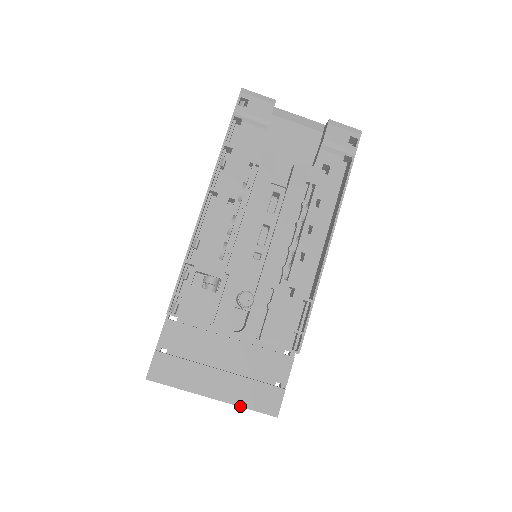
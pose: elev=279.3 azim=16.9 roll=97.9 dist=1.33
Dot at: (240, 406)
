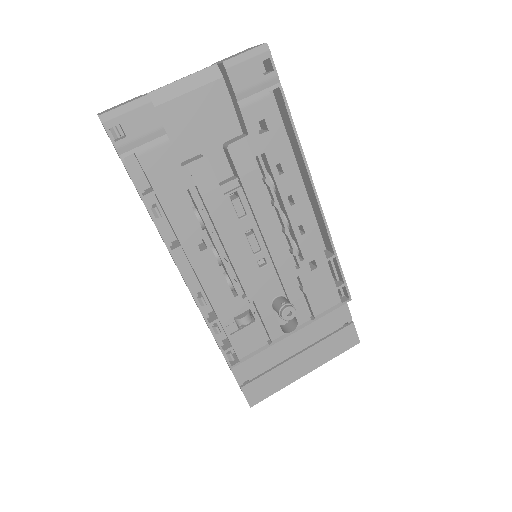
Dot at: (329, 360)
